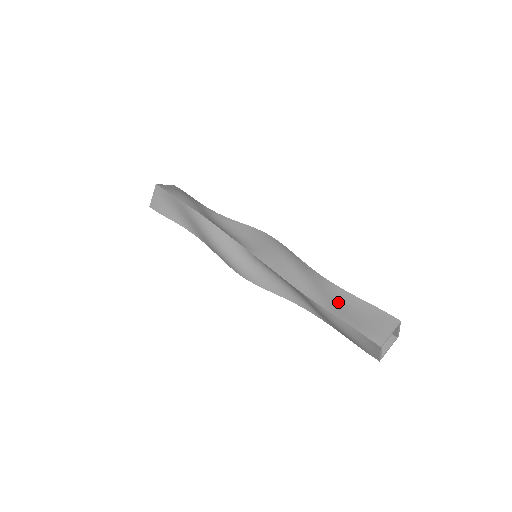
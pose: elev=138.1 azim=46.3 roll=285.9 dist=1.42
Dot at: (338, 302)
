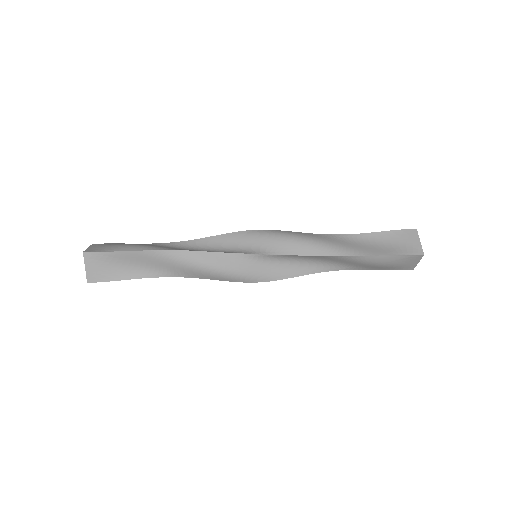
Dot at: (366, 245)
